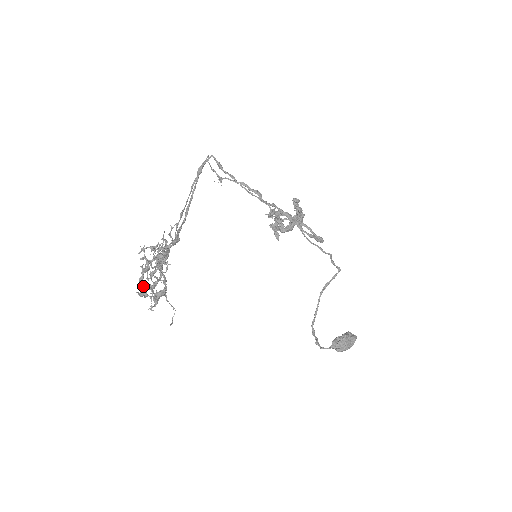
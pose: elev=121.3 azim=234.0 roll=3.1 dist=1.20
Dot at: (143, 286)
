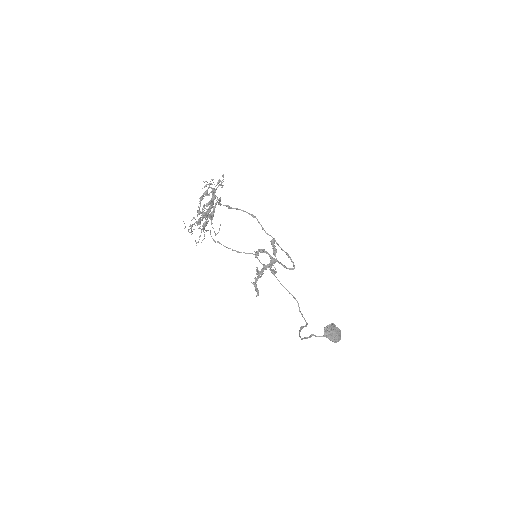
Dot at: occluded
